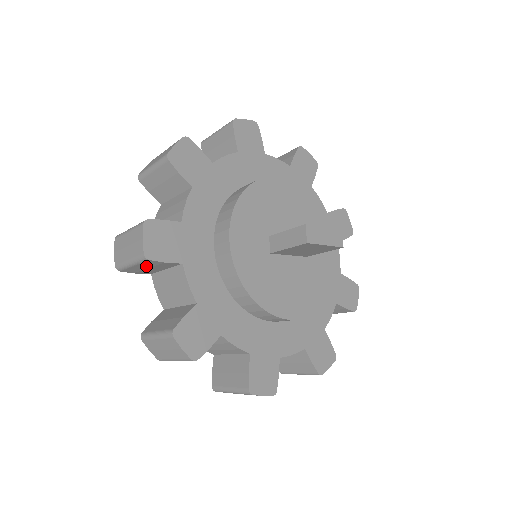
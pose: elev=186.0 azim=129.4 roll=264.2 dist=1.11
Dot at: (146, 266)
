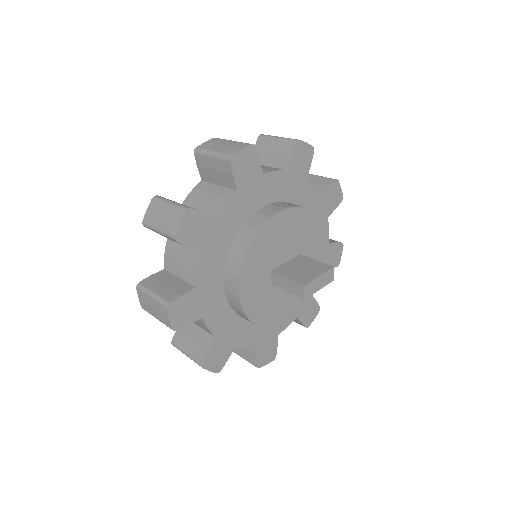
Dot at: occluded
